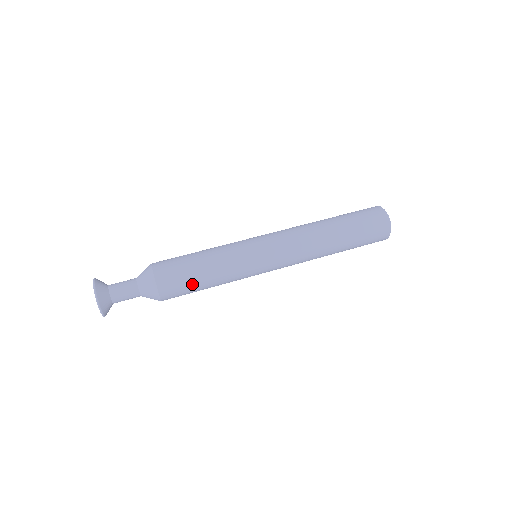
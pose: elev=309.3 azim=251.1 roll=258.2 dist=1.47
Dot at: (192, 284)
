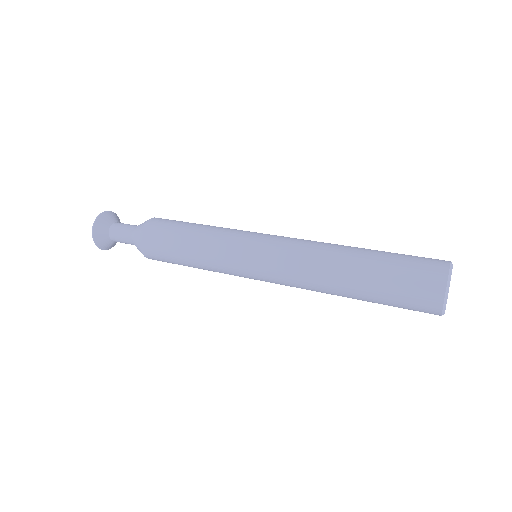
Dot at: (171, 246)
